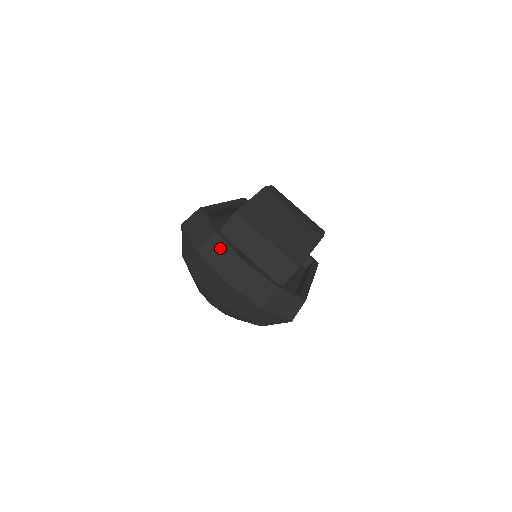
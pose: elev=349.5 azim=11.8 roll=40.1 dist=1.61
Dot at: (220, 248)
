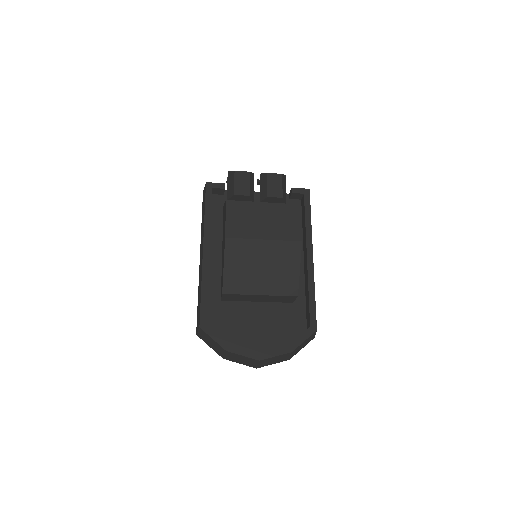
Dot at: (237, 357)
